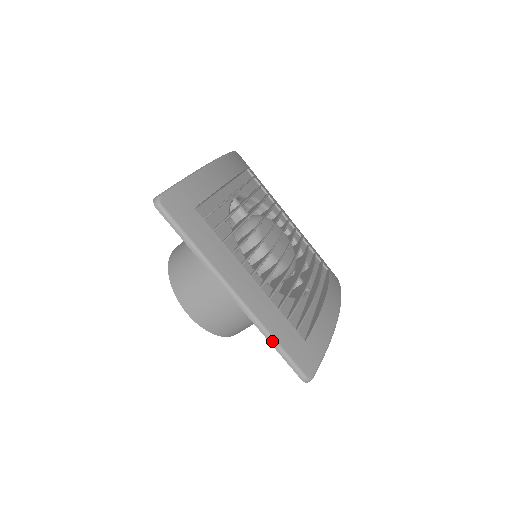
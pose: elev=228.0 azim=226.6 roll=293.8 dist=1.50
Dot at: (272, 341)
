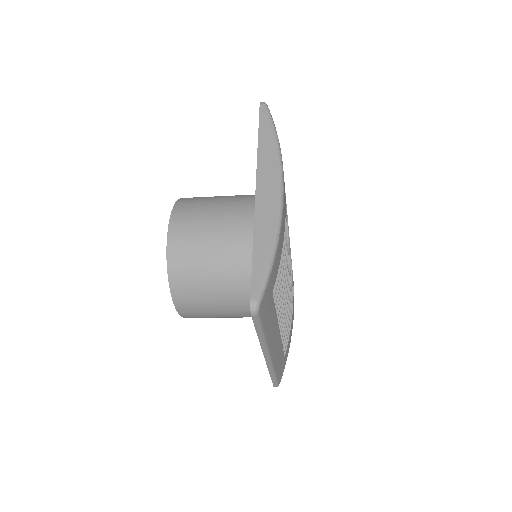
Dot at: (273, 375)
